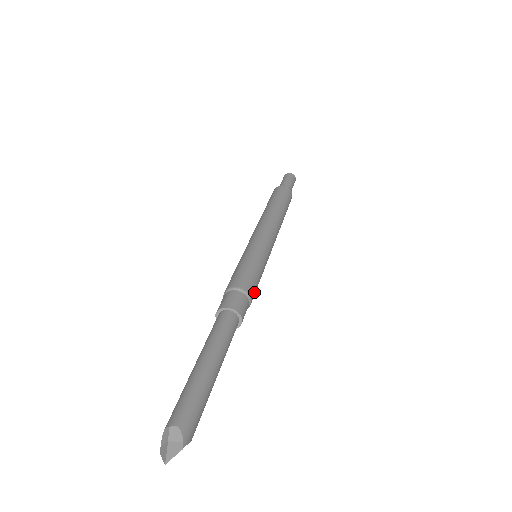
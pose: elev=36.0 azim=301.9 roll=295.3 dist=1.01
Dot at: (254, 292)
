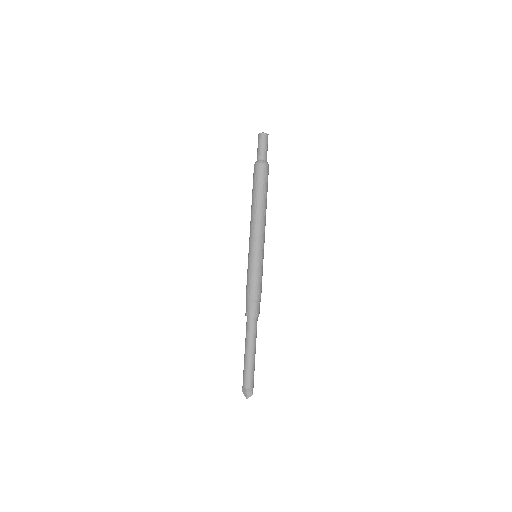
Dot at: occluded
